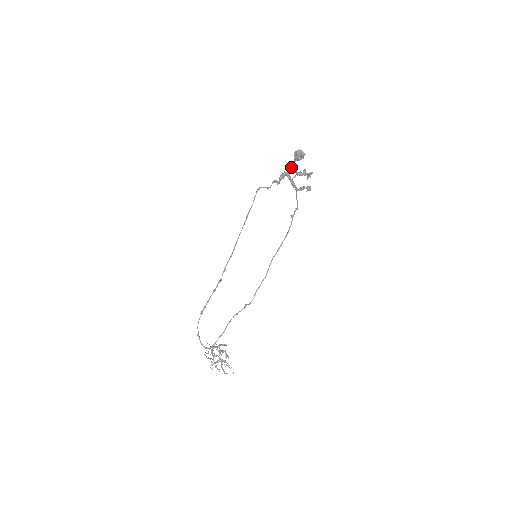
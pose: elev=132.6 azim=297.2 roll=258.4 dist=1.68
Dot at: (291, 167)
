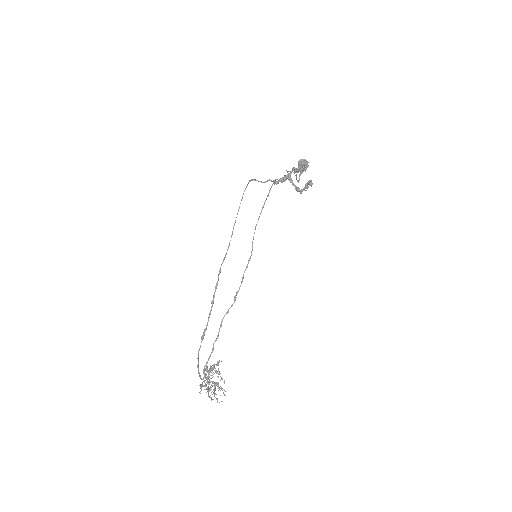
Dot at: (298, 181)
